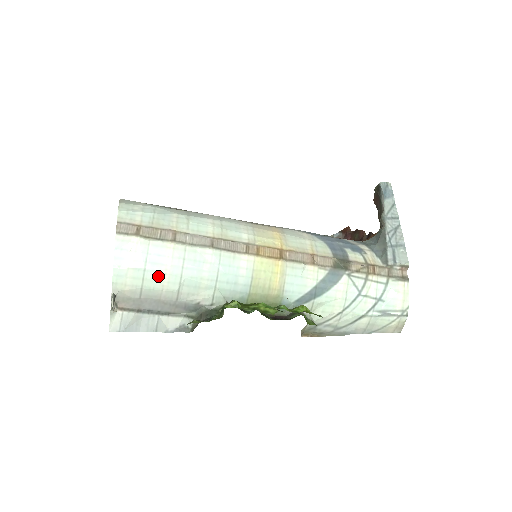
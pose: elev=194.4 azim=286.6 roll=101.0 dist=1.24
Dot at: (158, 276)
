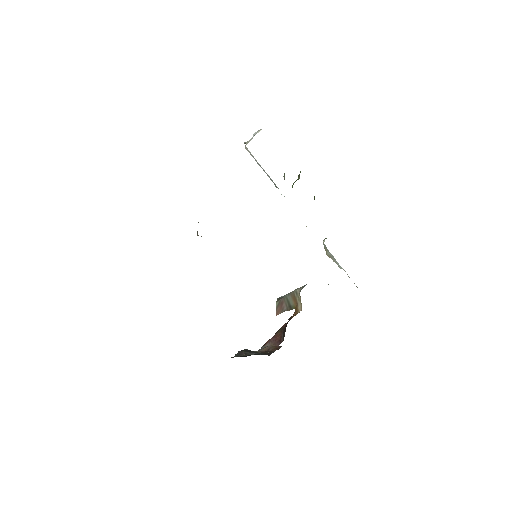
Dot at: occluded
